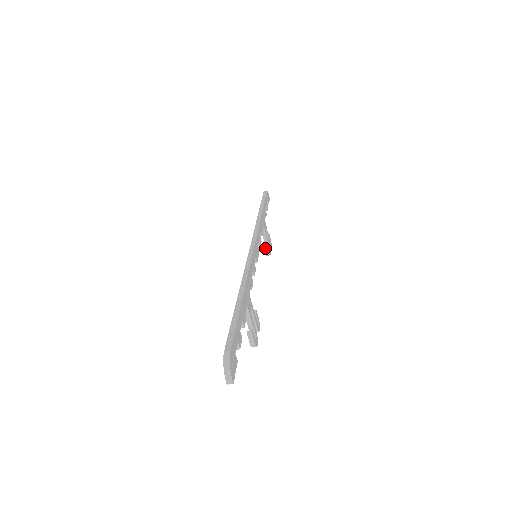
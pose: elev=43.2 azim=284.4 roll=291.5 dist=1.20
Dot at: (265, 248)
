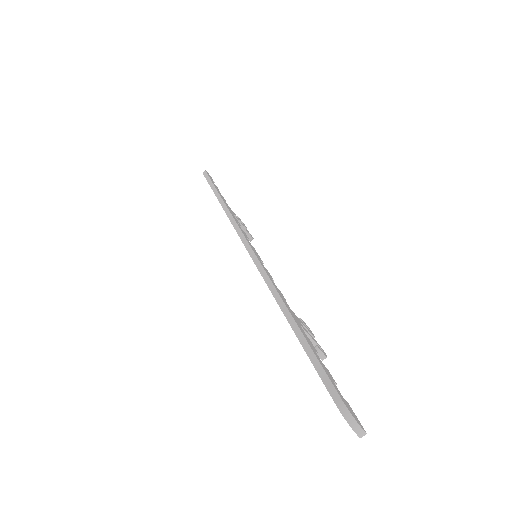
Dot at: occluded
